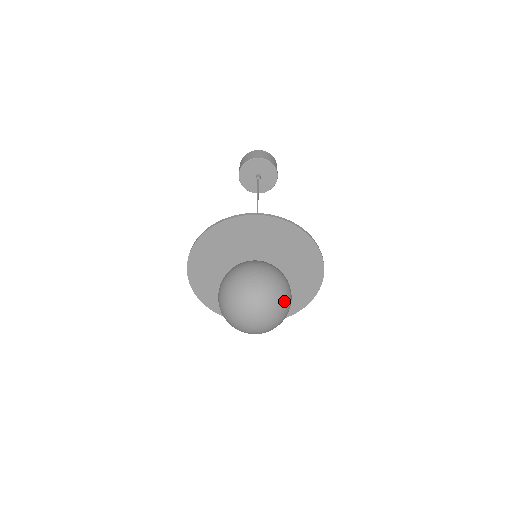
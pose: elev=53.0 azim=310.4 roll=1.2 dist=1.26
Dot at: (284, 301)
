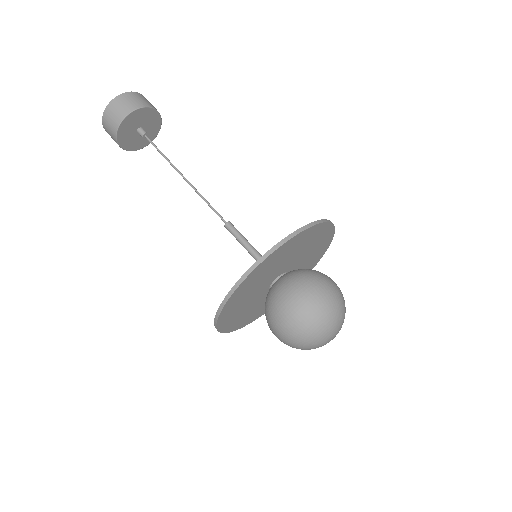
Dot at: (336, 305)
